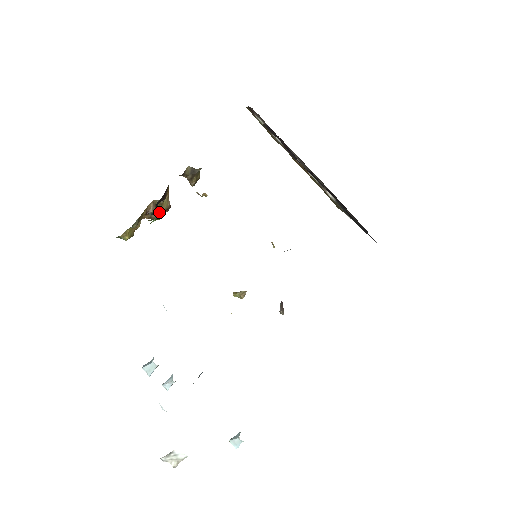
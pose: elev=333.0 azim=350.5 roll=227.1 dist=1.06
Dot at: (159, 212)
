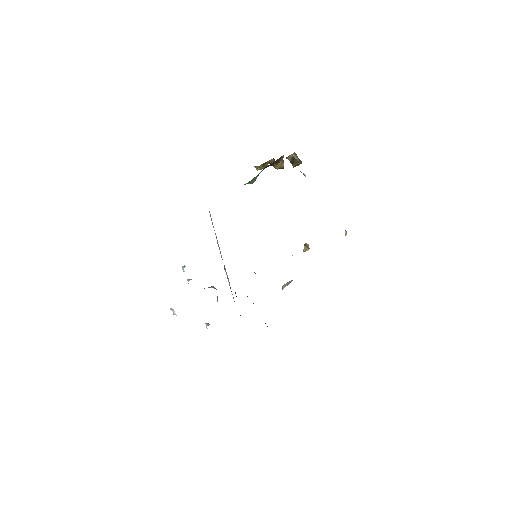
Dot at: (250, 181)
